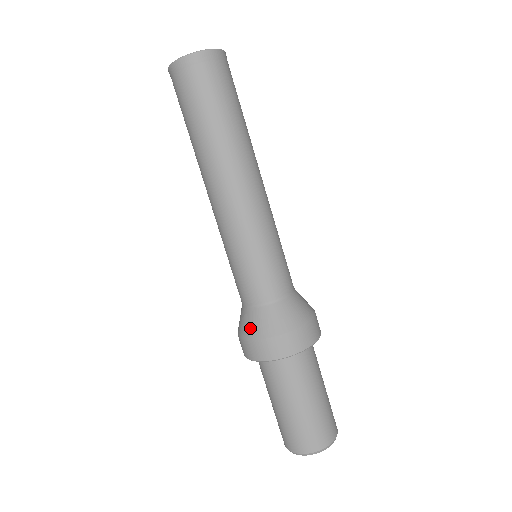
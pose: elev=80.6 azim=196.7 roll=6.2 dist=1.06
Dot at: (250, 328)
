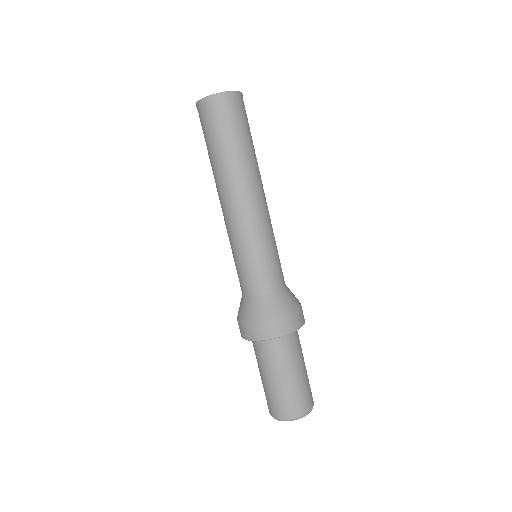
Dot at: (243, 313)
